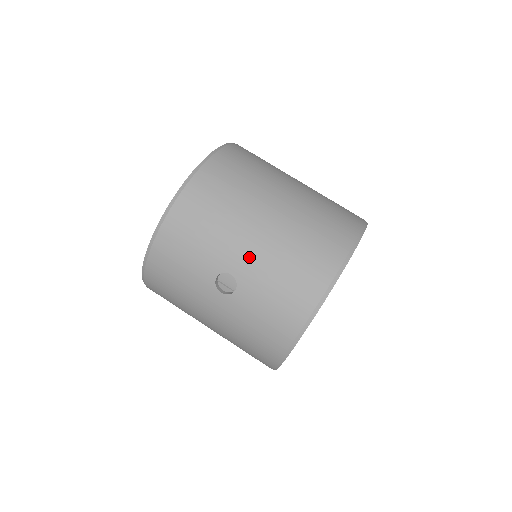
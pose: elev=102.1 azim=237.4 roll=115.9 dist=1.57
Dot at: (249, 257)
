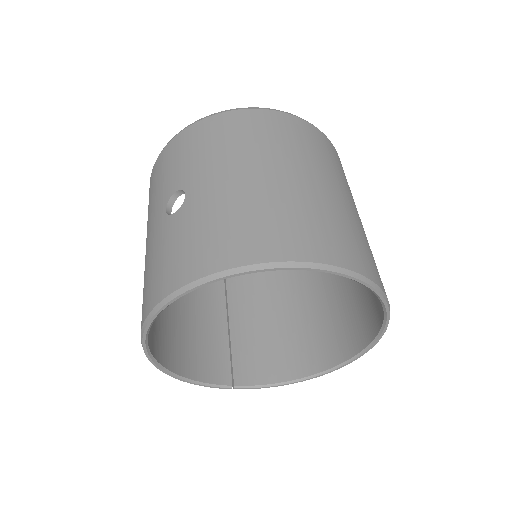
Dot at: (212, 188)
